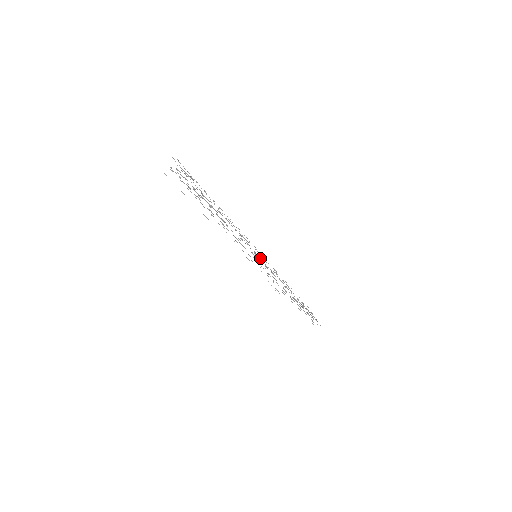
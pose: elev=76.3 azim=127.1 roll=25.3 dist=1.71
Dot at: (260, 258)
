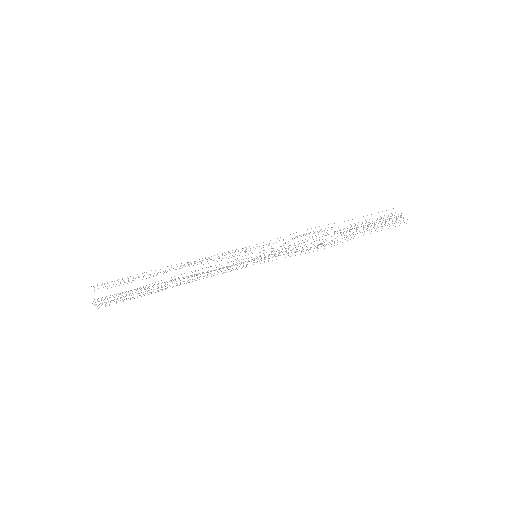
Dot at: occluded
